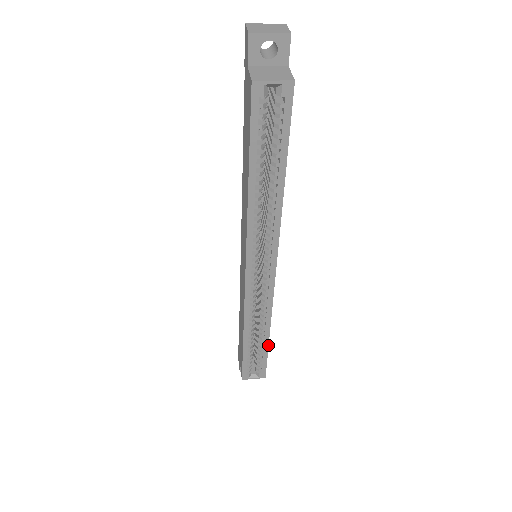
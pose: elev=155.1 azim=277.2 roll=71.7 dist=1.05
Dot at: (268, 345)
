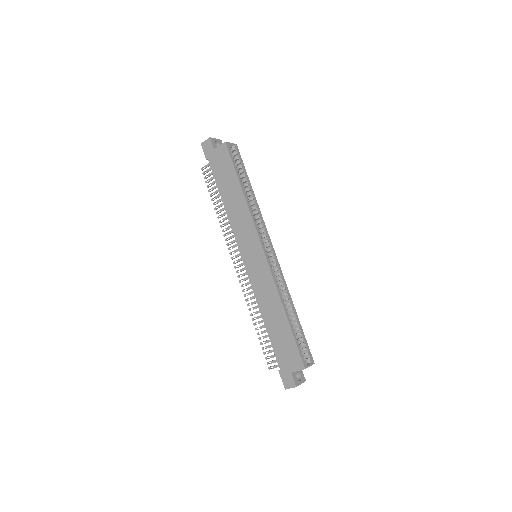
Dot at: occluded
